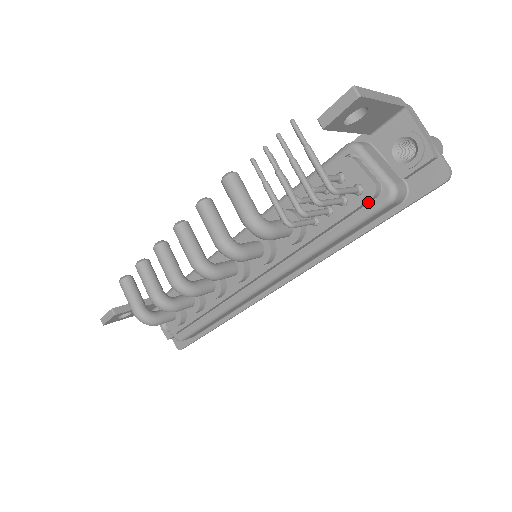
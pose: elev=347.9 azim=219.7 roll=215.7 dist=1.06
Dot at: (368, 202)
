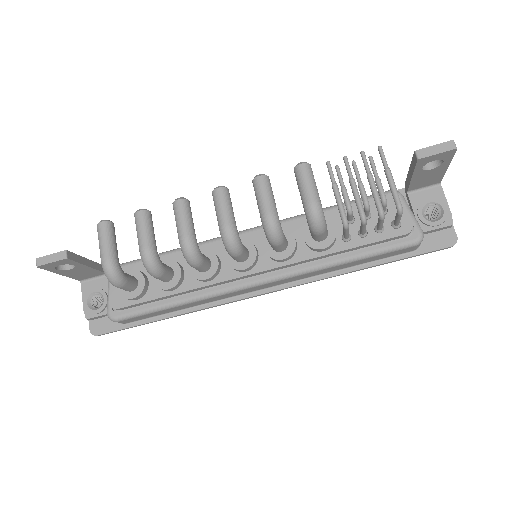
Dot at: (398, 237)
